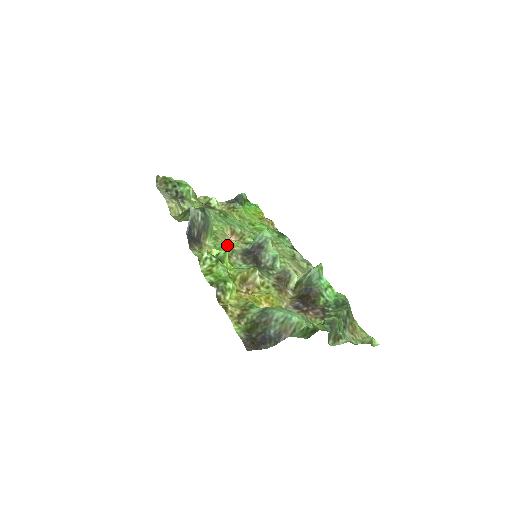
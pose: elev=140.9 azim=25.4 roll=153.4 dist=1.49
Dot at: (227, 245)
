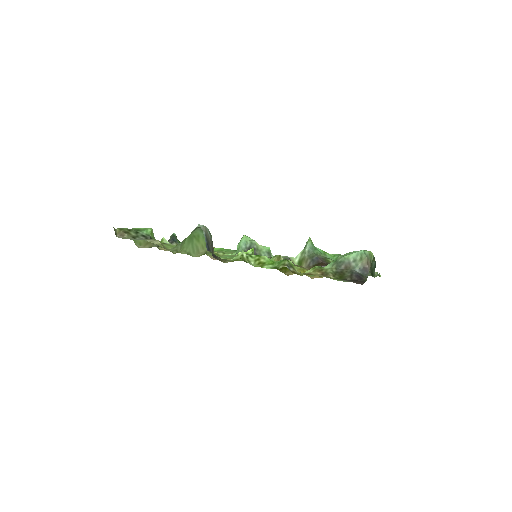
Dot at: (231, 255)
